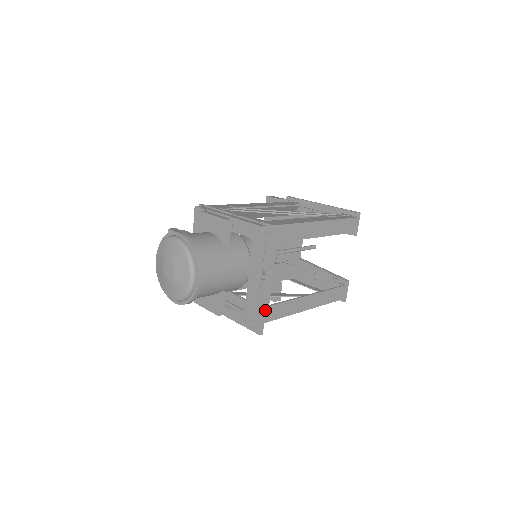
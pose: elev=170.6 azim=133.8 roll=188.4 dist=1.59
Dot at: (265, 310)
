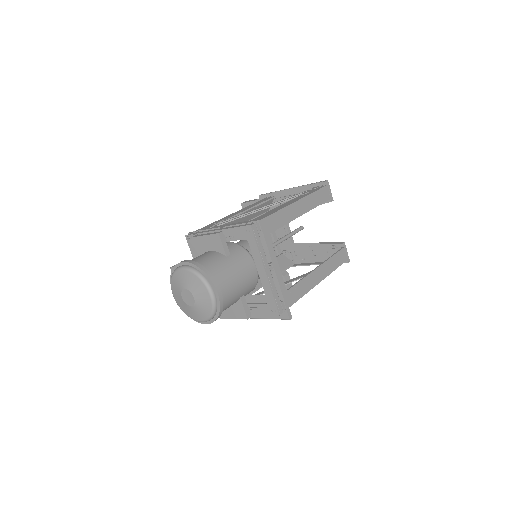
Dot at: (285, 296)
